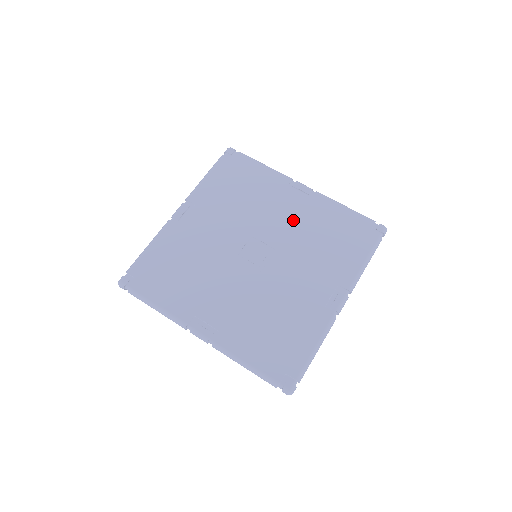
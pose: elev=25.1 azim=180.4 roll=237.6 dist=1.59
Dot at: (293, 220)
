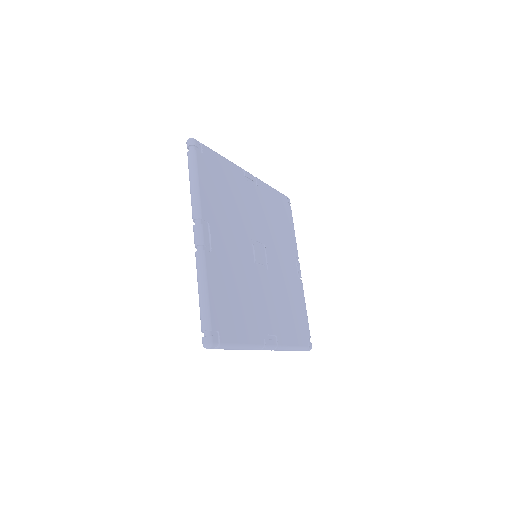
Dot at: (285, 273)
